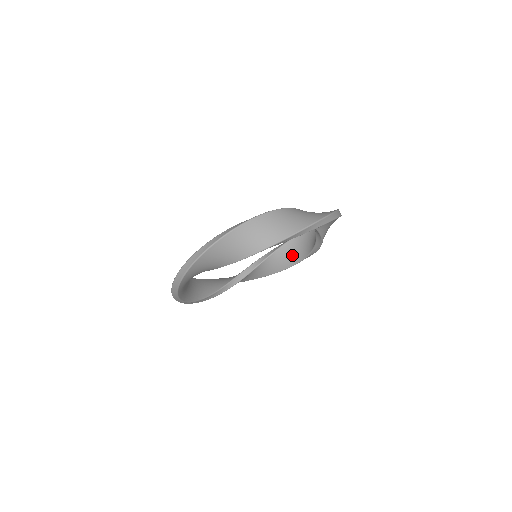
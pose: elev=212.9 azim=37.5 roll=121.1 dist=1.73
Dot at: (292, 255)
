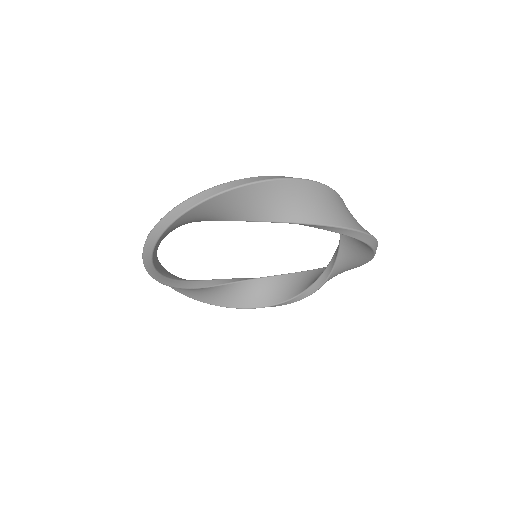
Dot at: (264, 294)
